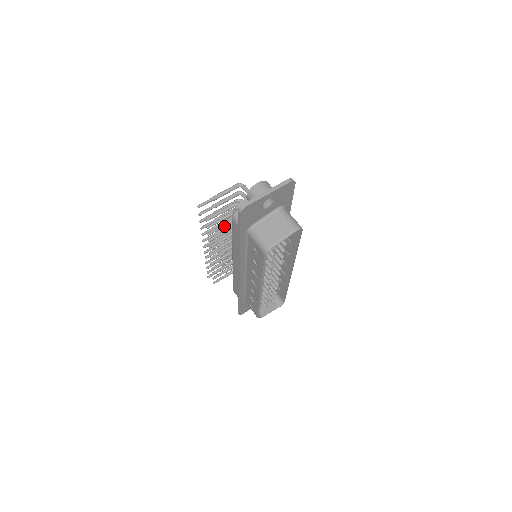
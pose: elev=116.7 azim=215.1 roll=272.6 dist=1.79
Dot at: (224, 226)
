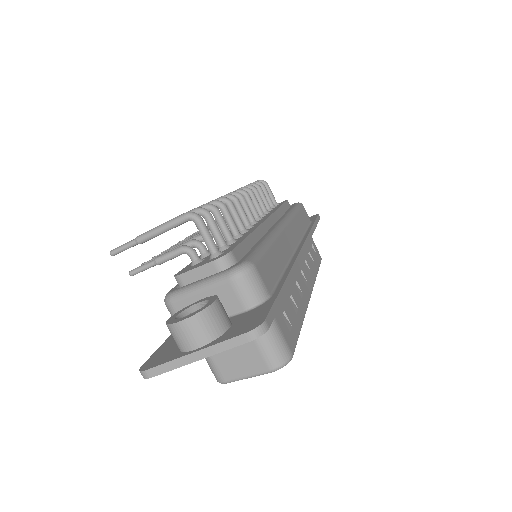
Dot at: occluded
